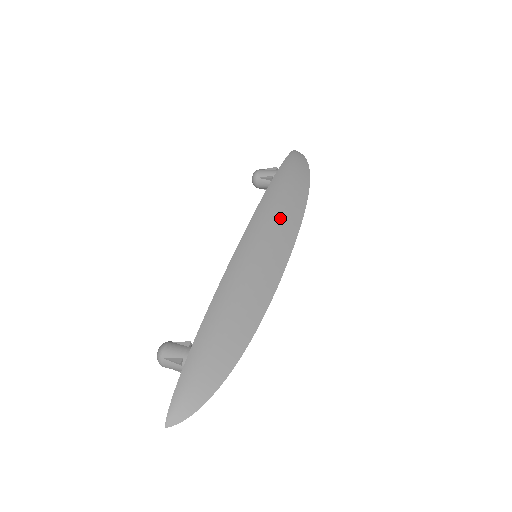
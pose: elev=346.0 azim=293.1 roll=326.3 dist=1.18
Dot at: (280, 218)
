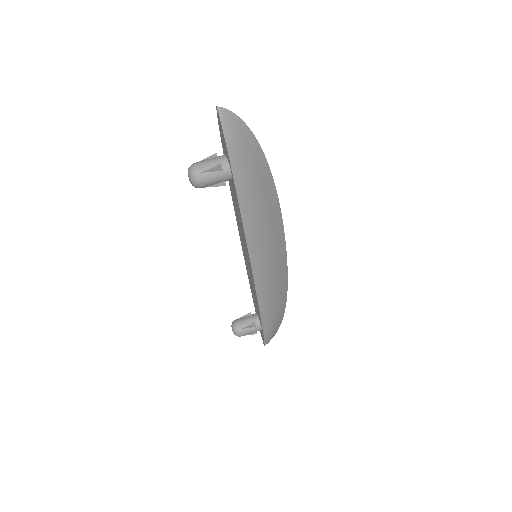
Dot at: (269, 233)
